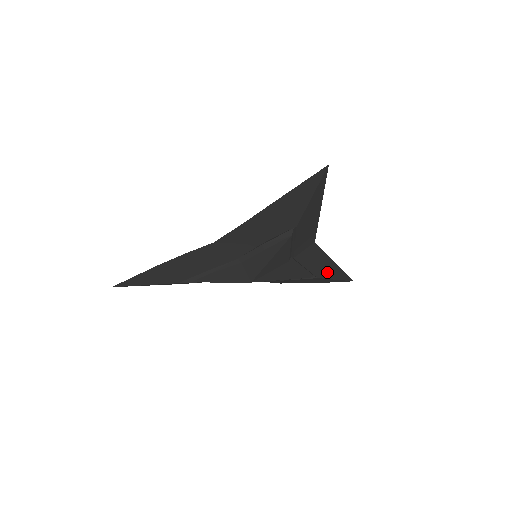
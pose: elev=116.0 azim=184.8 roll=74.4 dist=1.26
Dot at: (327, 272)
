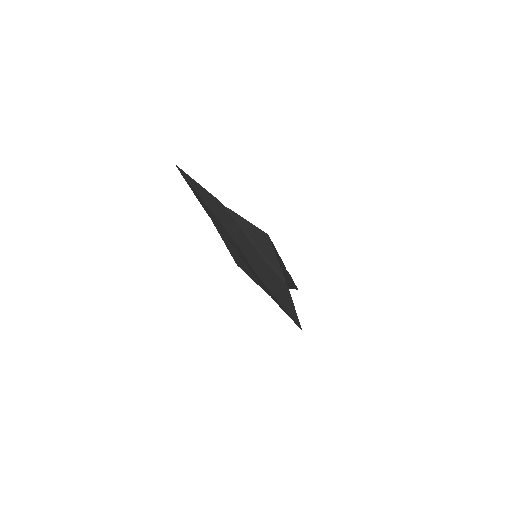
Dot at: occluded
